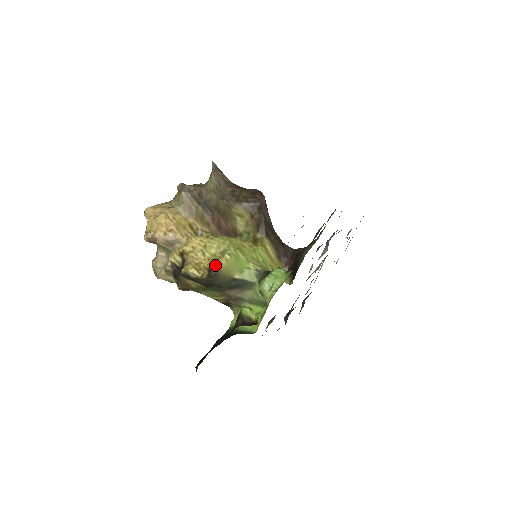
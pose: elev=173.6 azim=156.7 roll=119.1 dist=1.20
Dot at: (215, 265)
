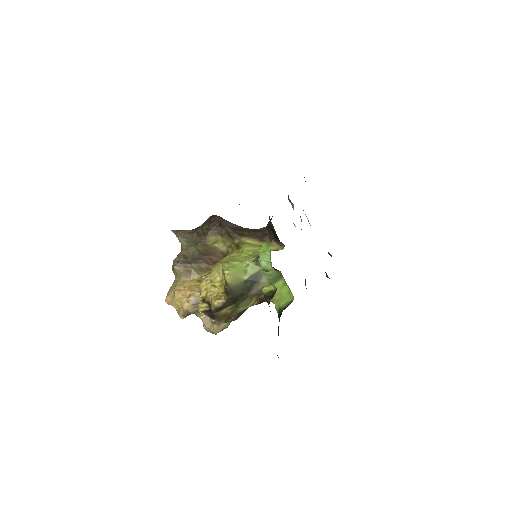
Dot at: (225, 285)
